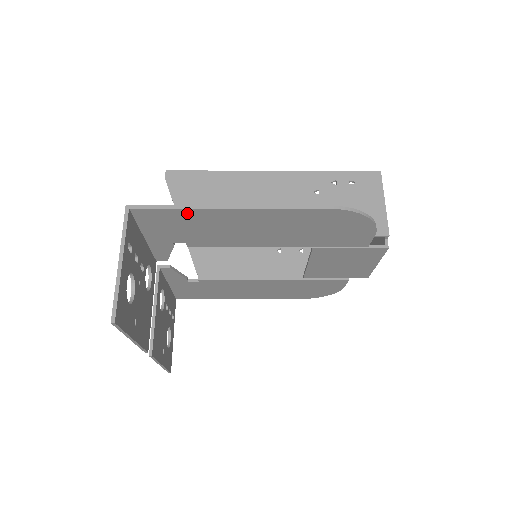
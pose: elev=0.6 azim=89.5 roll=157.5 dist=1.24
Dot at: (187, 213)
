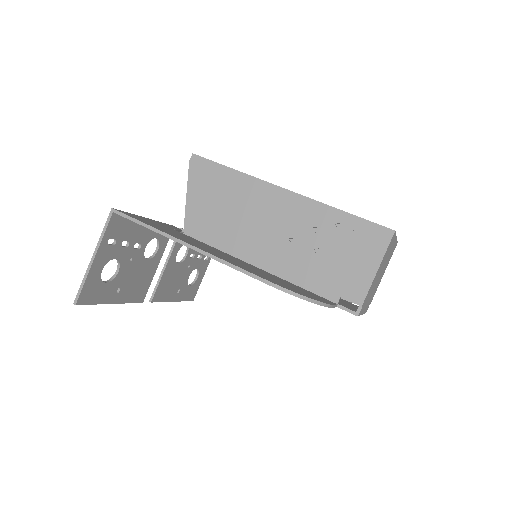
Dot at: occluded
